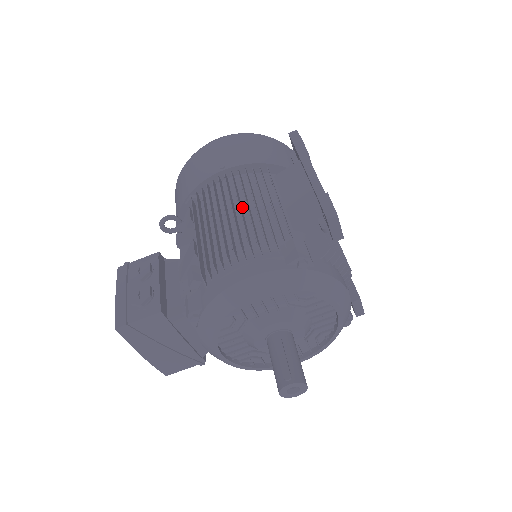
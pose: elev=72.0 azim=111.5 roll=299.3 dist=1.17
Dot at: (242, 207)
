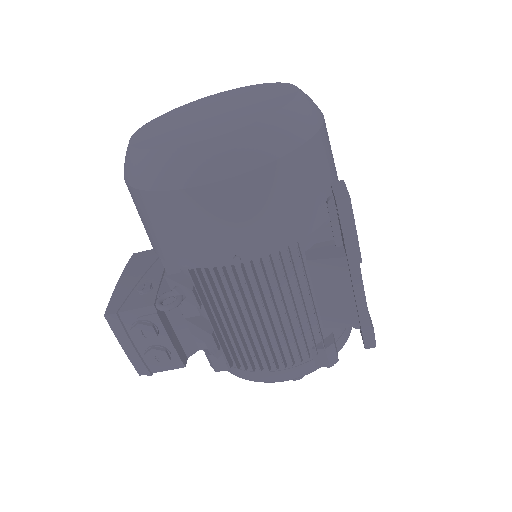
Dot at: (267, 306)
